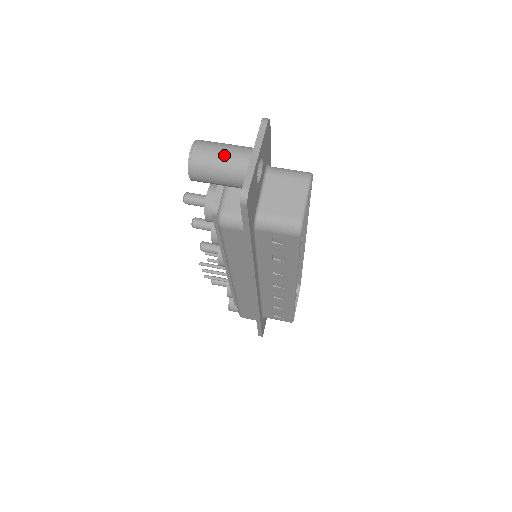
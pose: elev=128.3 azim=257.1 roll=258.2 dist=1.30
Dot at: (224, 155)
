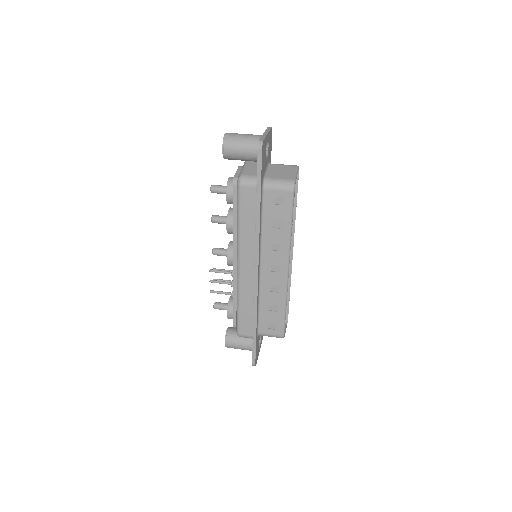
Dot at: (246, 135)
